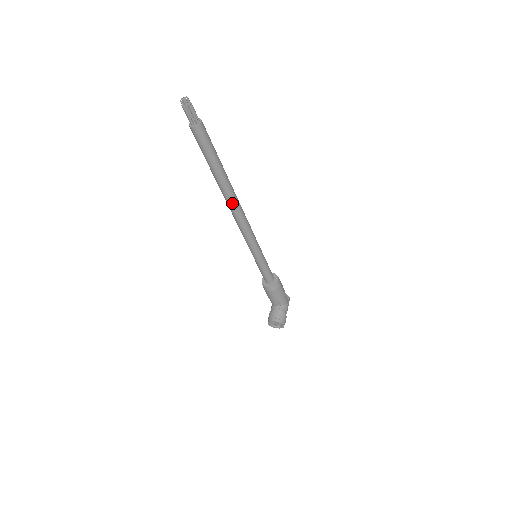
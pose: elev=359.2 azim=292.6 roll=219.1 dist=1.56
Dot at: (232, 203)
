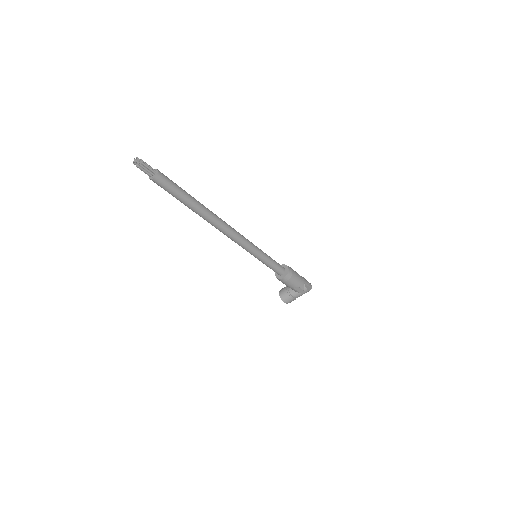
Dot at: (211, 224)
